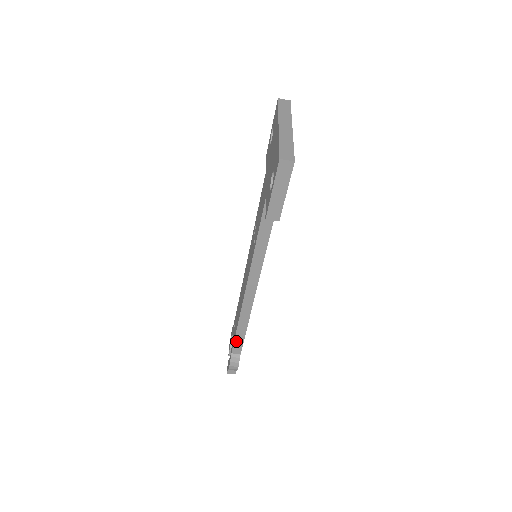
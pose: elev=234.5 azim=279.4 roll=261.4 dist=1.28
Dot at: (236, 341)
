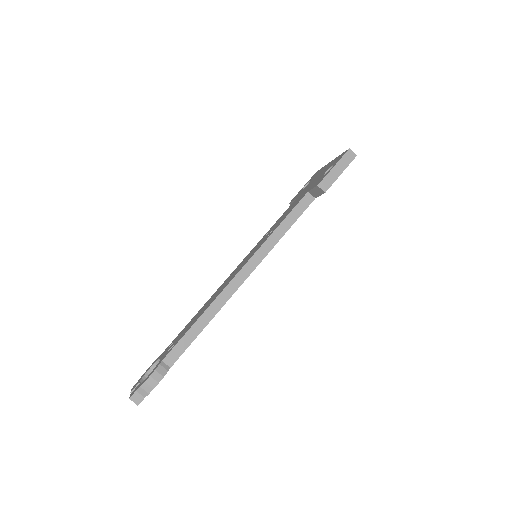
Dot at: (181, 342)
